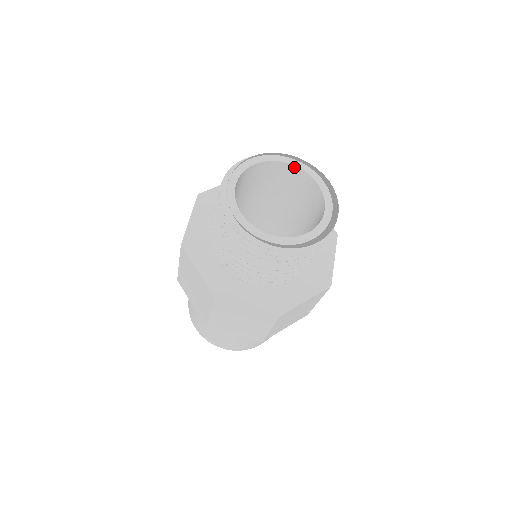
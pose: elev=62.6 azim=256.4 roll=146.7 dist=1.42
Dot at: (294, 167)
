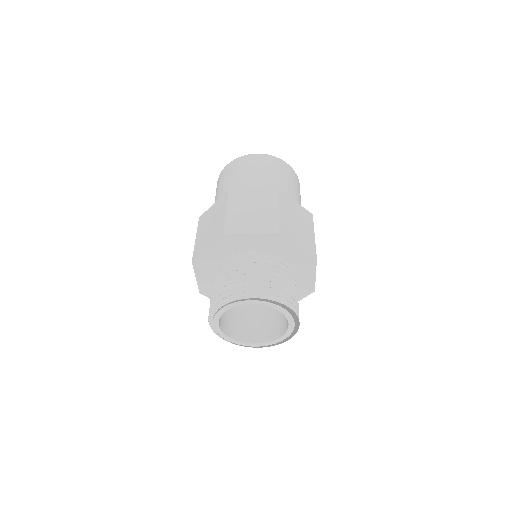
Dot at: (257, 303)
